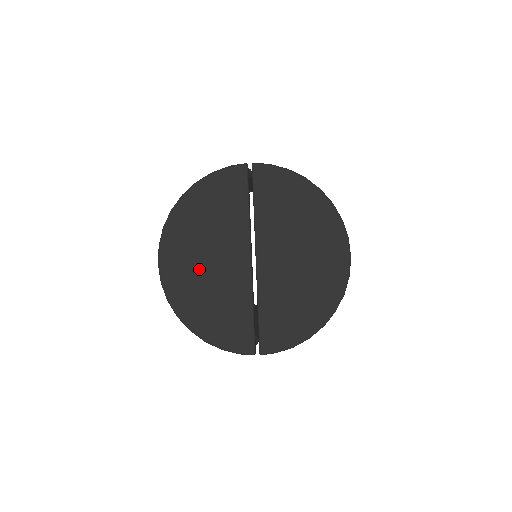
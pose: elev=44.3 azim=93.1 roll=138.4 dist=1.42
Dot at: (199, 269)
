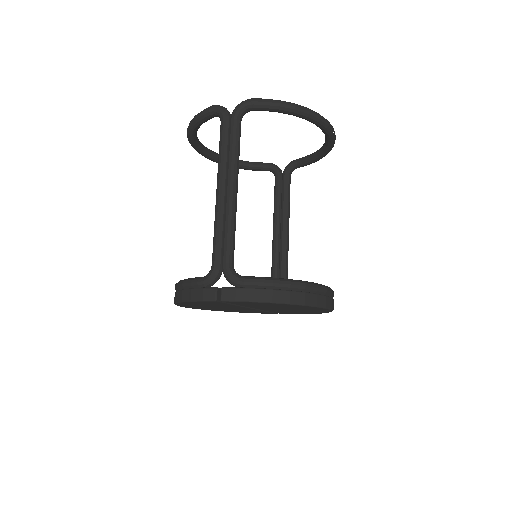
Dot at: occluded
